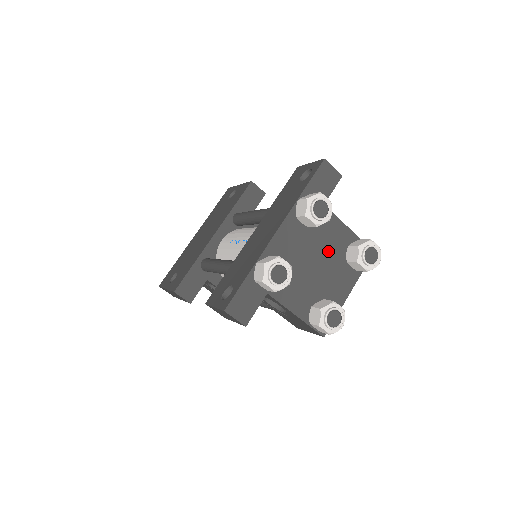
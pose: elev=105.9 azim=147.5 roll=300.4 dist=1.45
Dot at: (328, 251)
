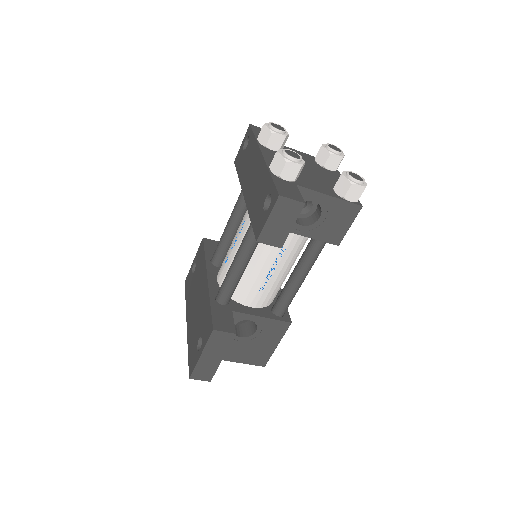
Dot at: (306, 163)
